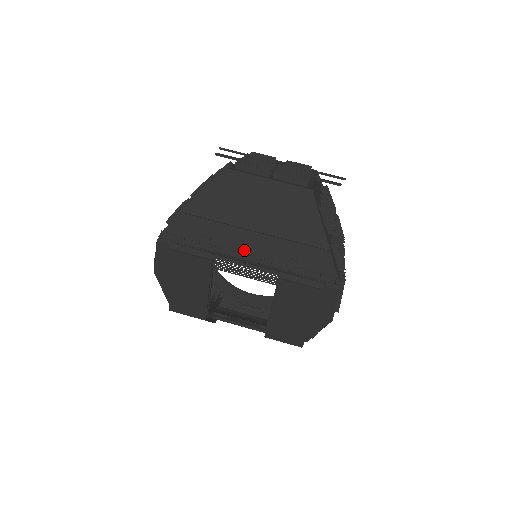
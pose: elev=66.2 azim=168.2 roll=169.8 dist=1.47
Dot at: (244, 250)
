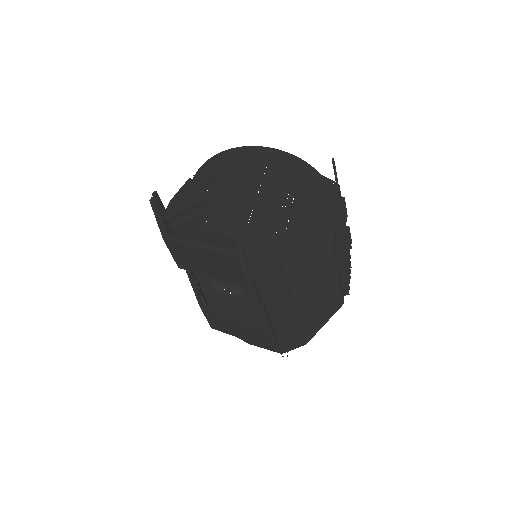
Dot at: (272, 300)
